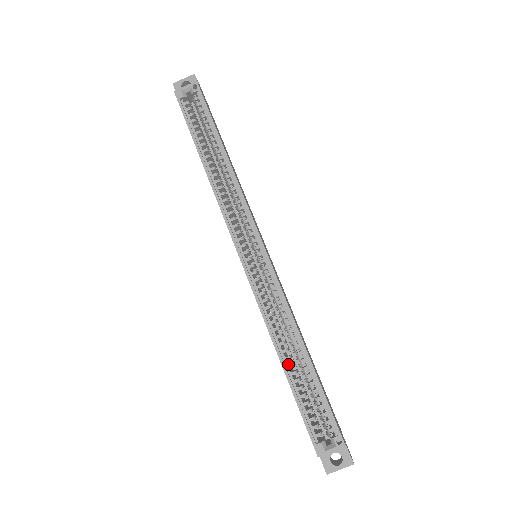
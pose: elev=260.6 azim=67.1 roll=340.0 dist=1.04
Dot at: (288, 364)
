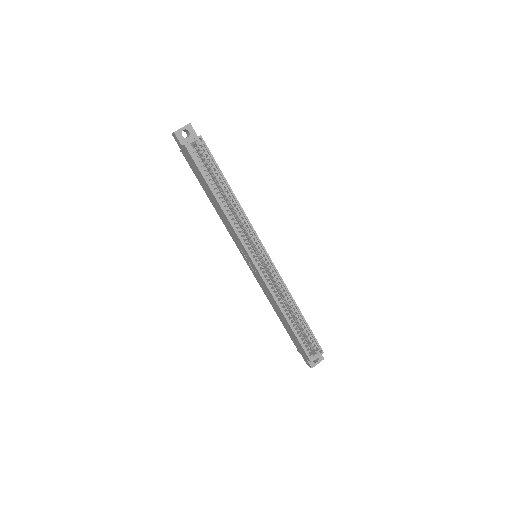
Dot at: (288, 318)
